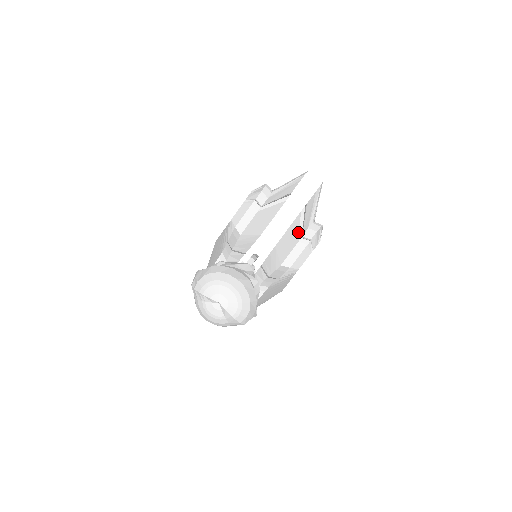
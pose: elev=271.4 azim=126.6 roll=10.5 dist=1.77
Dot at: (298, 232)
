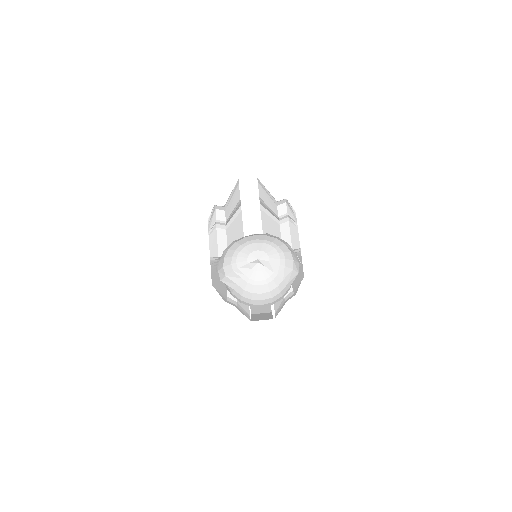
Dot at: (272, 221)
